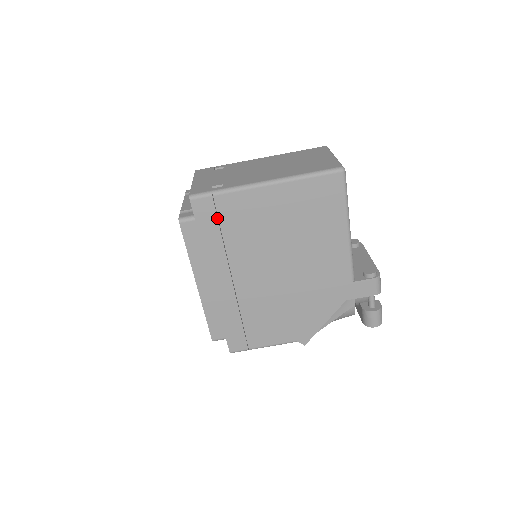
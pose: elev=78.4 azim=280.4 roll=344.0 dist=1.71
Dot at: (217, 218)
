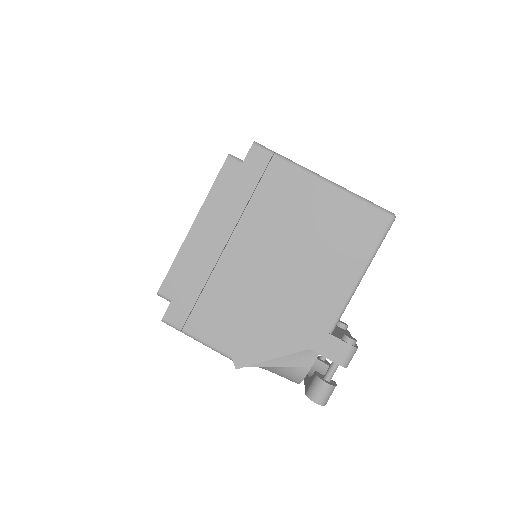
Dot at: (261, 177)
